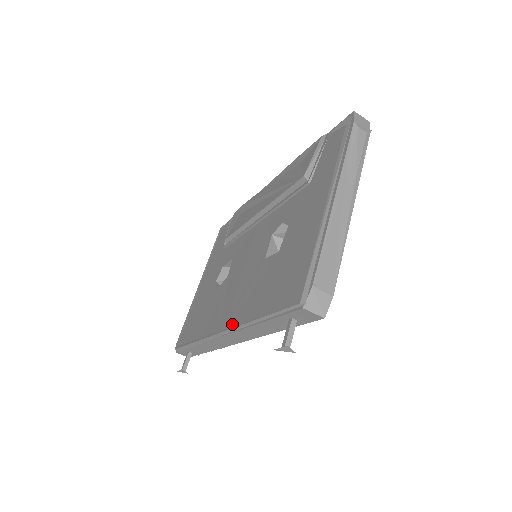
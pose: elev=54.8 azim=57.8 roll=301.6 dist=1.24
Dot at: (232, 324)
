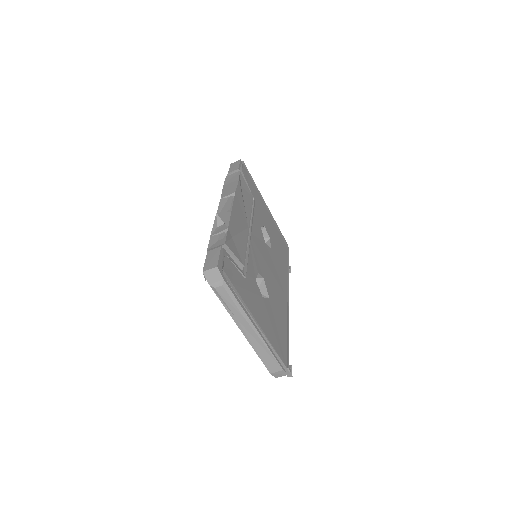
Dot at: occluded
